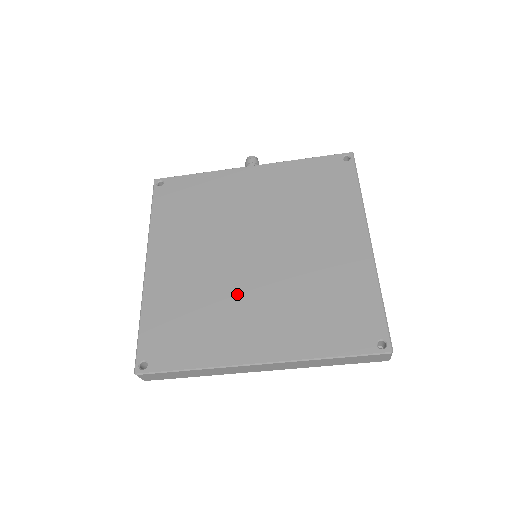
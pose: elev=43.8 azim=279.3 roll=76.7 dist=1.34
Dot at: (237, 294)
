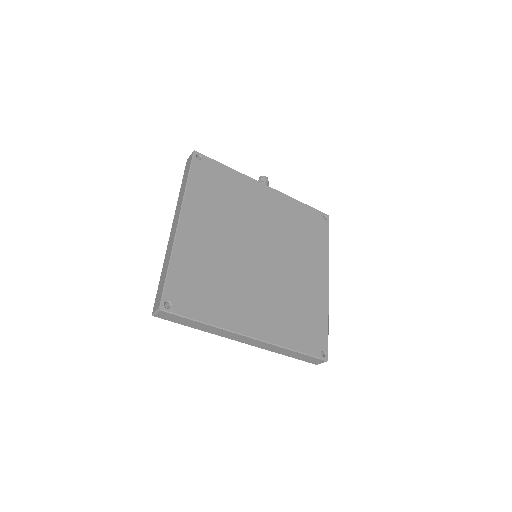
Dot at: (244, 280)
